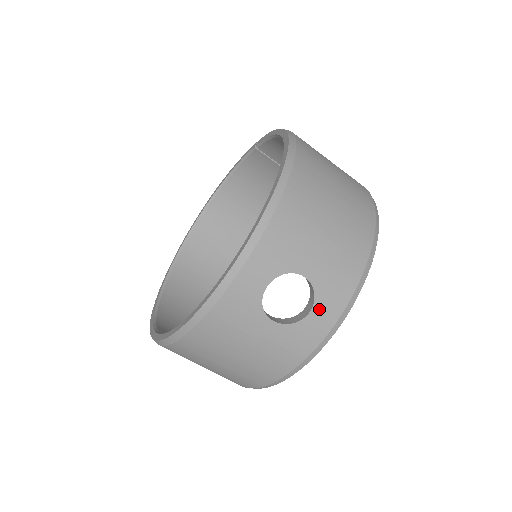
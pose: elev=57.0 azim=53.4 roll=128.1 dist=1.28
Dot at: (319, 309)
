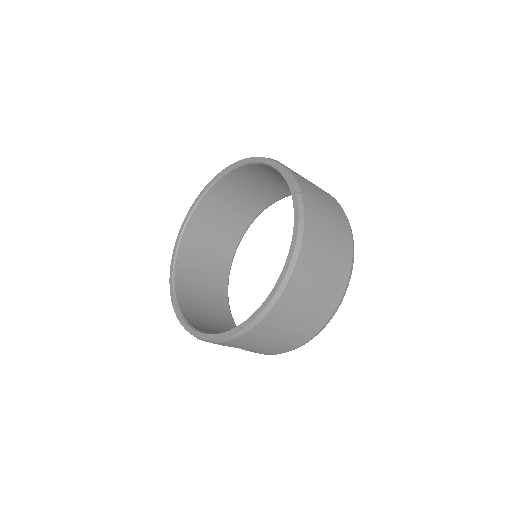
Dot at: occluded
